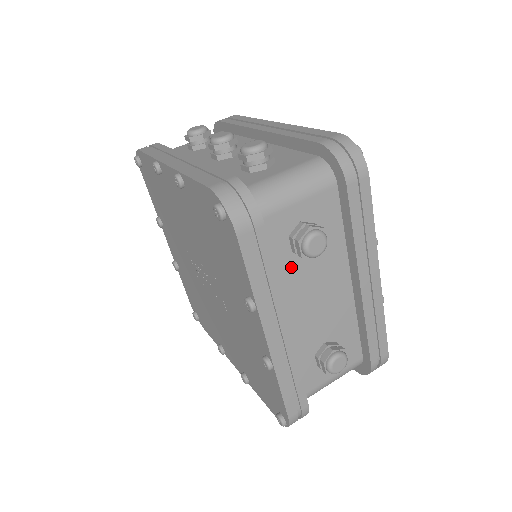
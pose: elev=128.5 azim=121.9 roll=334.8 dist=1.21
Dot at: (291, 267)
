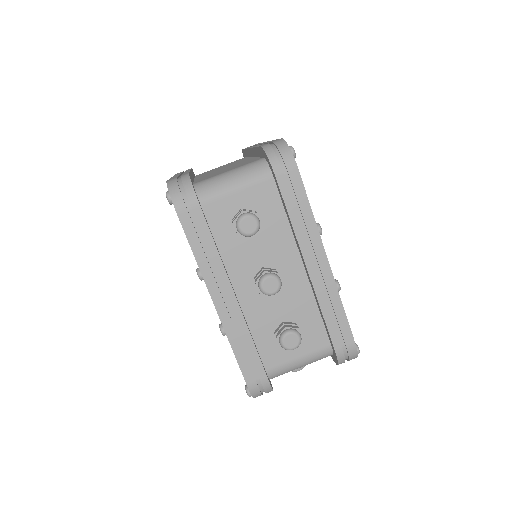
Dot at: occluded
